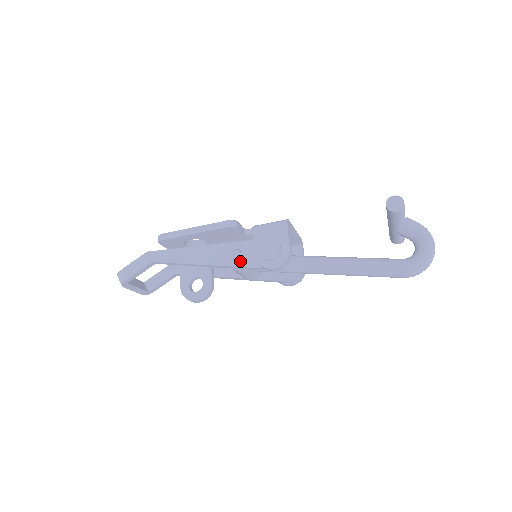
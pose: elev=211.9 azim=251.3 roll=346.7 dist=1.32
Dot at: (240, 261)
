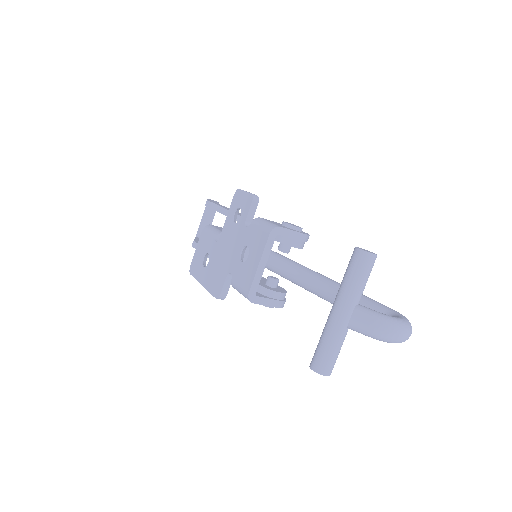
Dot at: occluded
